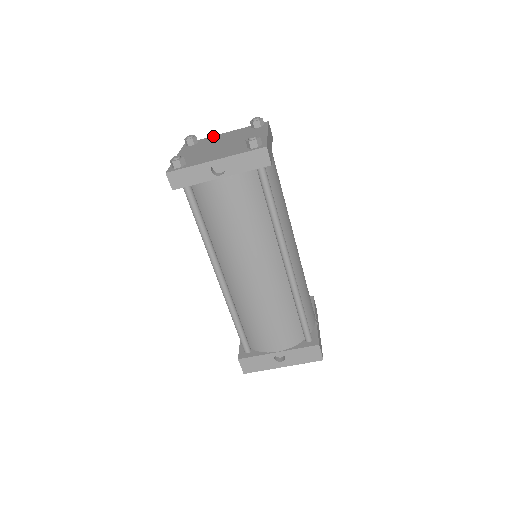
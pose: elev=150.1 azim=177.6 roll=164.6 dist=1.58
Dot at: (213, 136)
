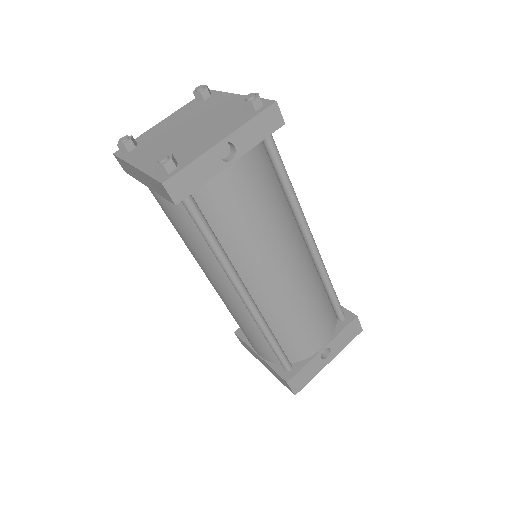
Dot at: (149, 130)
